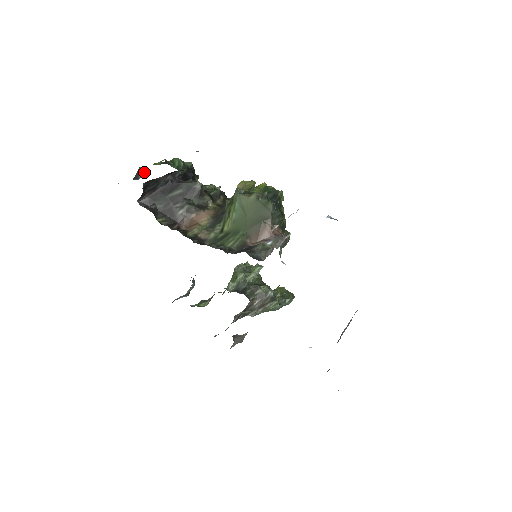
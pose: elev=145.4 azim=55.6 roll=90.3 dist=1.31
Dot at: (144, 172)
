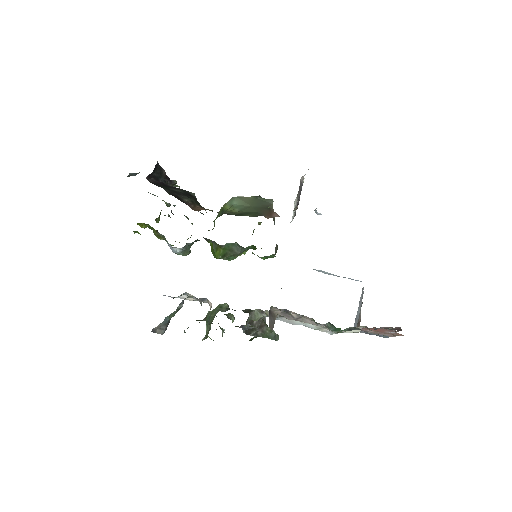
Dot at: occluded
